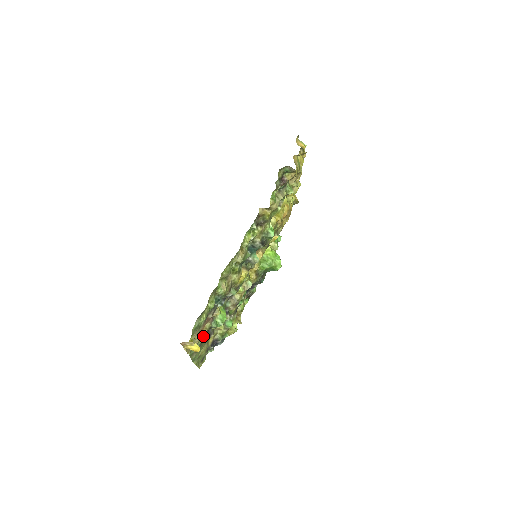
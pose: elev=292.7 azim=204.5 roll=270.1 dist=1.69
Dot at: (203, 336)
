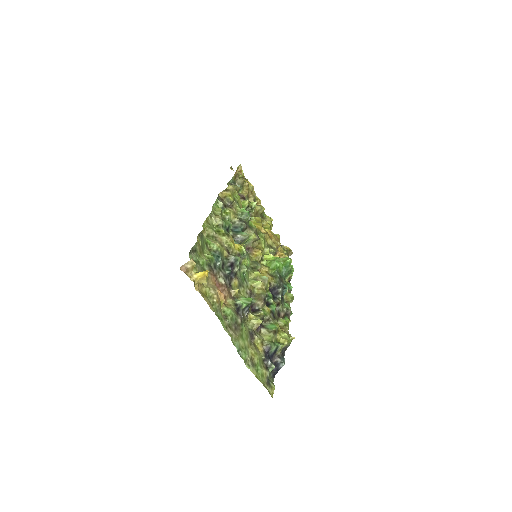
Dot at: (221, 293)
